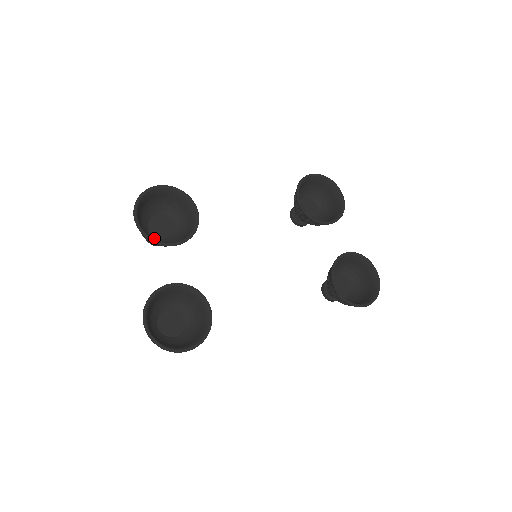
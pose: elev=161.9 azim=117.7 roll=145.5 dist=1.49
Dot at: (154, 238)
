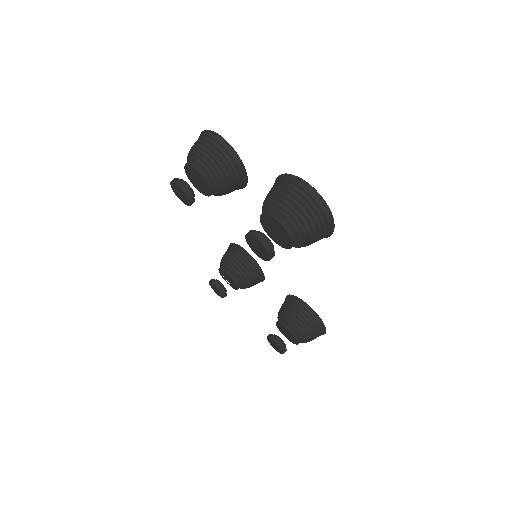
Dot at: (209, 175)
